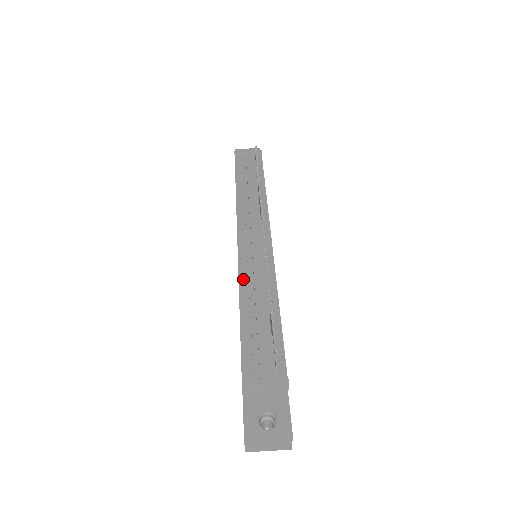
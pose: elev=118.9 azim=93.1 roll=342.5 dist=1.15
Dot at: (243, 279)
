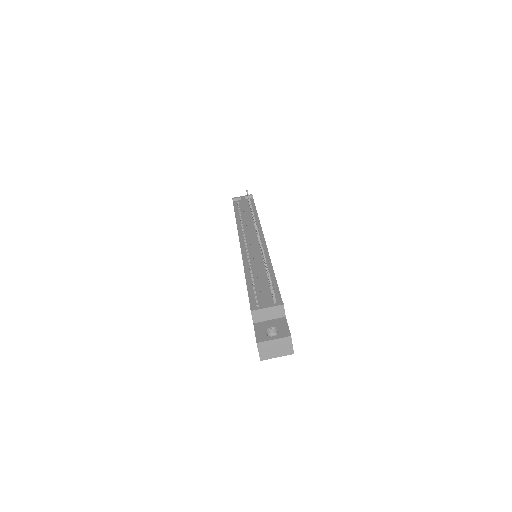
Dot at: (246, 262)
